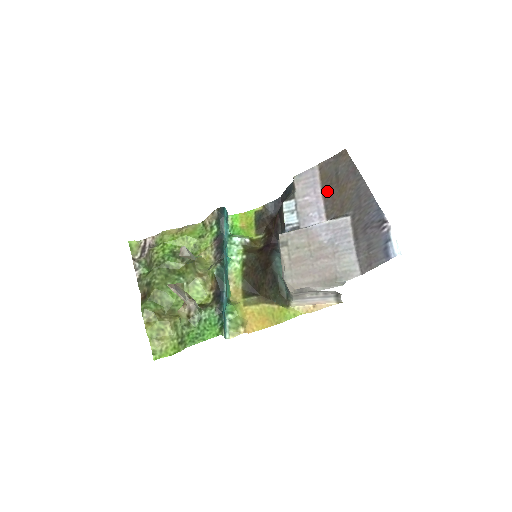
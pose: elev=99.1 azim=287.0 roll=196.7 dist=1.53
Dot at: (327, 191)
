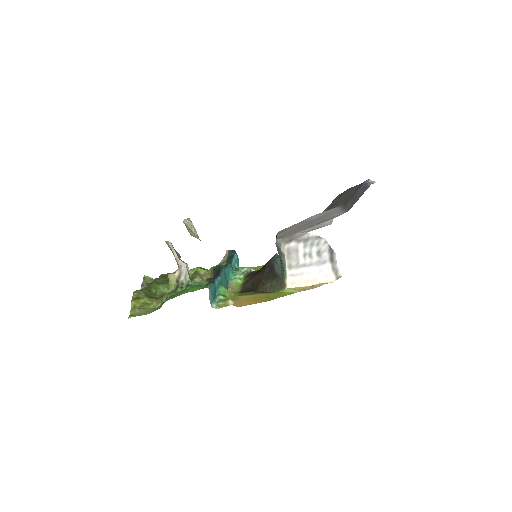
Dot at: occluded
